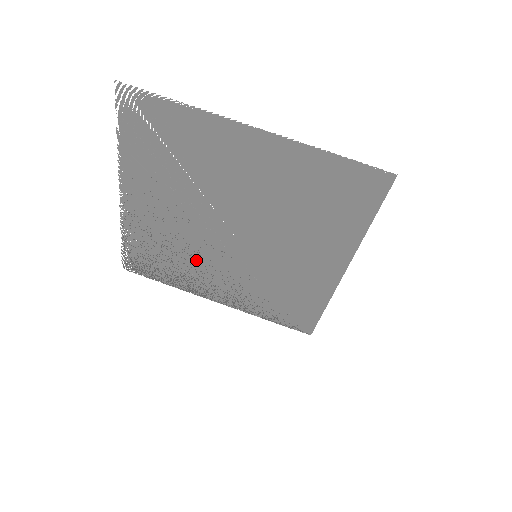
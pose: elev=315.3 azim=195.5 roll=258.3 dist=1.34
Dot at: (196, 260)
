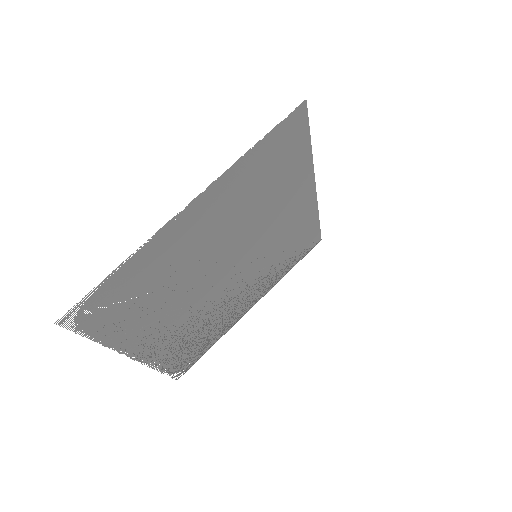
Dot at: (220, 310)
